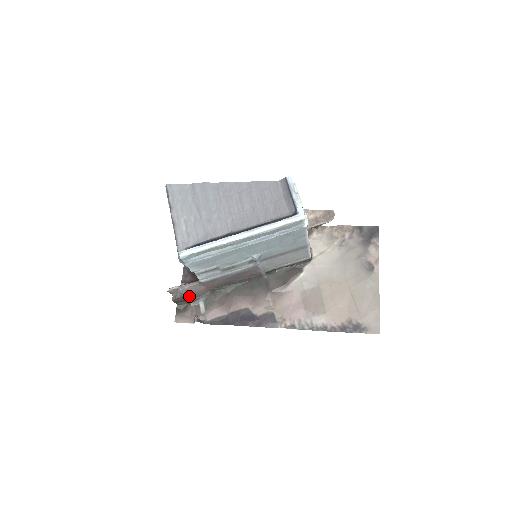
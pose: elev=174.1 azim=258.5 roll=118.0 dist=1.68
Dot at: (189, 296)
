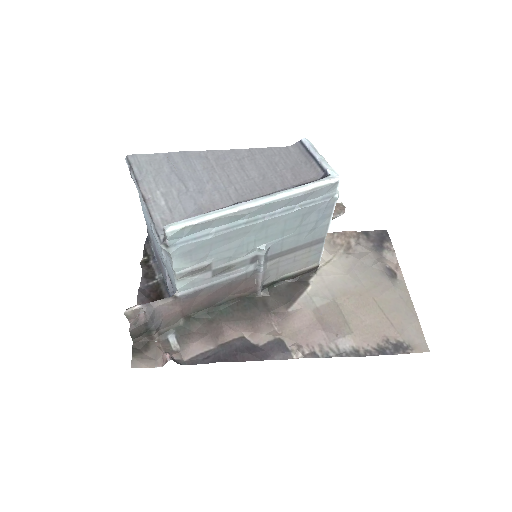
Dot at: (155, 324)
